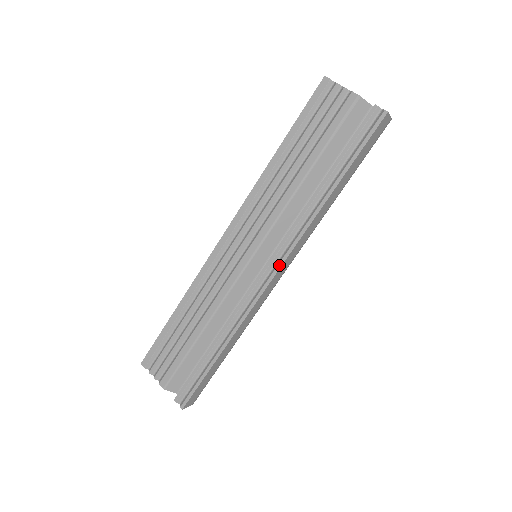
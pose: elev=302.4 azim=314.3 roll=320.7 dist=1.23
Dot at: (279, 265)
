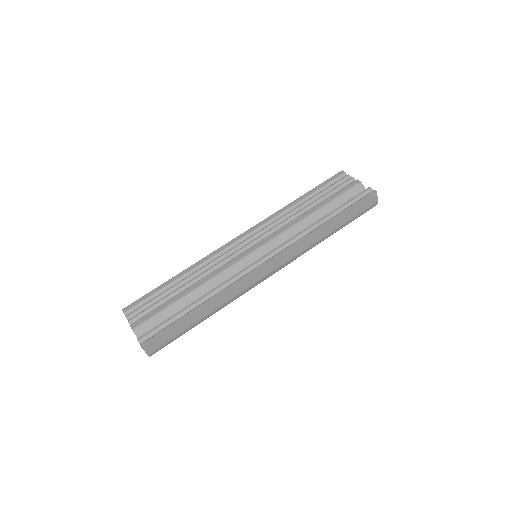
Dot at: (273, 258)
